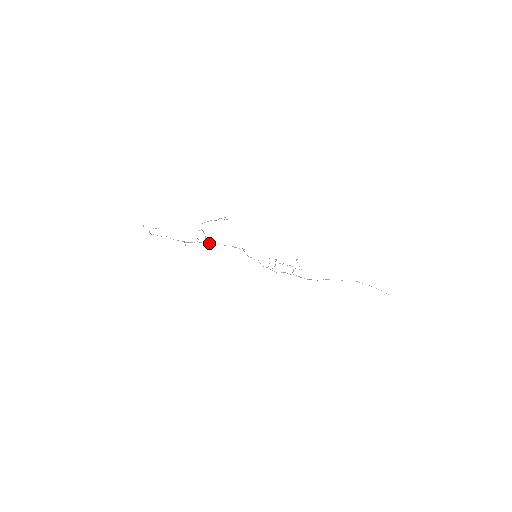
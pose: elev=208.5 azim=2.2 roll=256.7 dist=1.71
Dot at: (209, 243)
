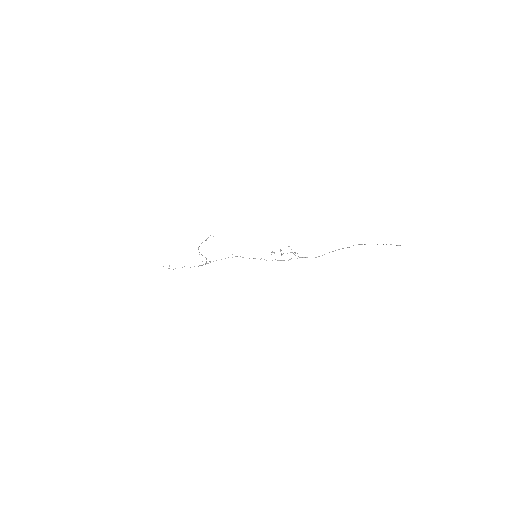
Dot at: occluded
